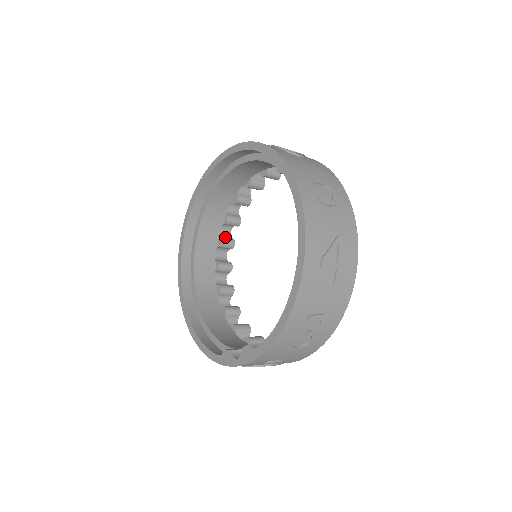
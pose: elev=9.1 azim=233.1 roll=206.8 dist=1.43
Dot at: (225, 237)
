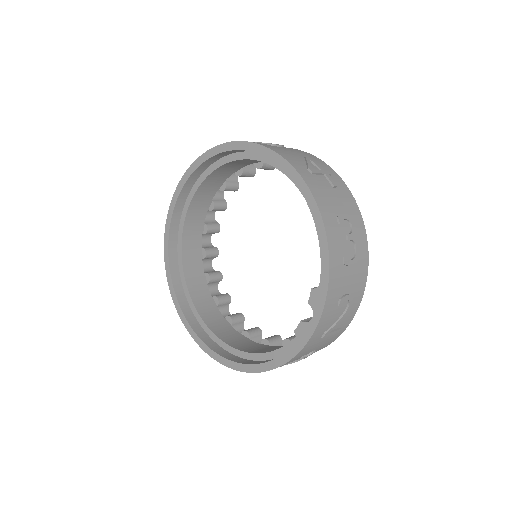
Dot at: occluded
